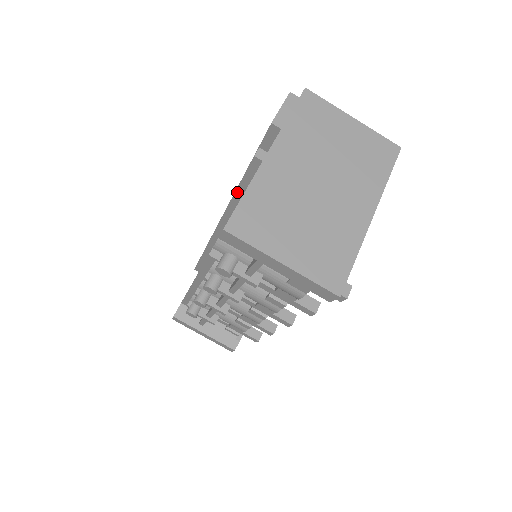
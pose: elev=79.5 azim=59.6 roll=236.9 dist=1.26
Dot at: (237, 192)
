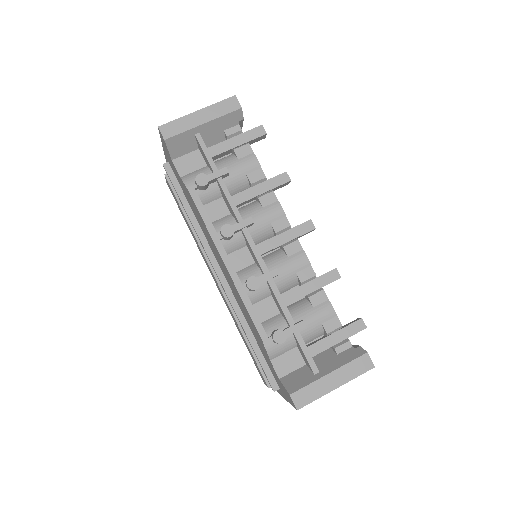
Dot at: (185, 207)
